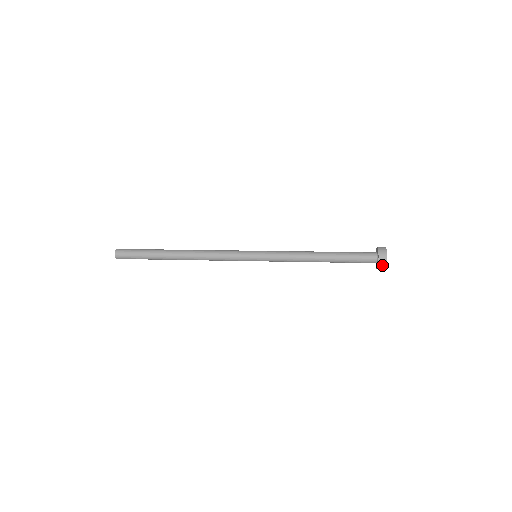
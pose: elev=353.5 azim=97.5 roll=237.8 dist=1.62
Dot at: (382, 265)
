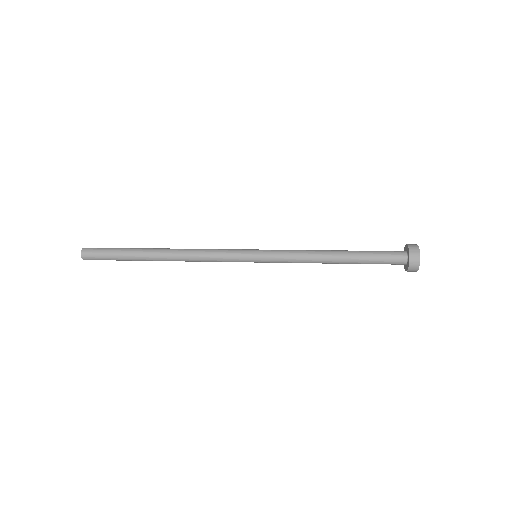
Dot at: (414, 261)
